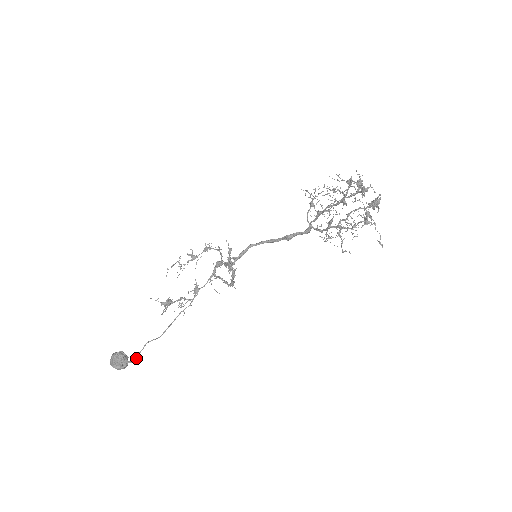
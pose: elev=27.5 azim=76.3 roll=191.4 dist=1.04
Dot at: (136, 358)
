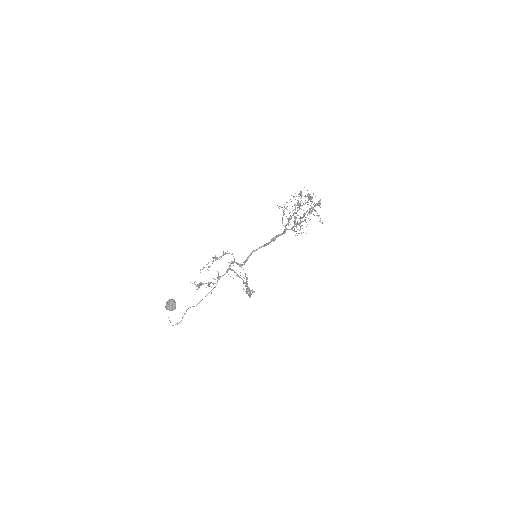
Dot at: (181, 320)
